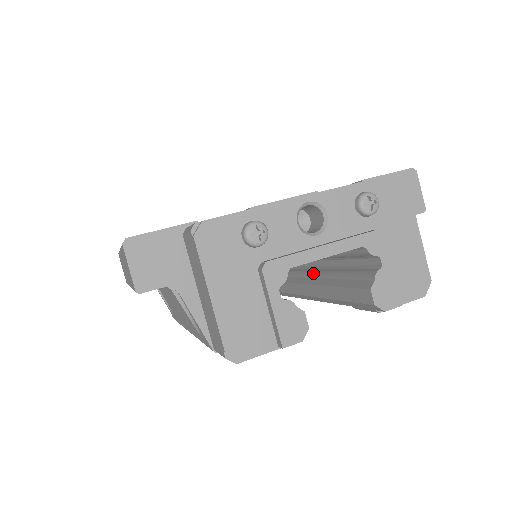
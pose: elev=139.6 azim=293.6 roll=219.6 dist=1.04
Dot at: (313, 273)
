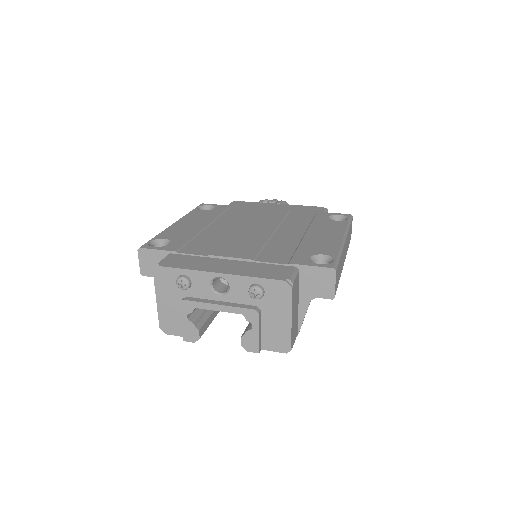
Dot at: occluded
